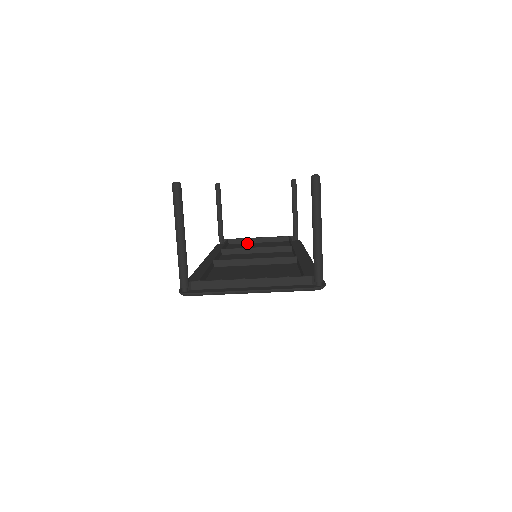
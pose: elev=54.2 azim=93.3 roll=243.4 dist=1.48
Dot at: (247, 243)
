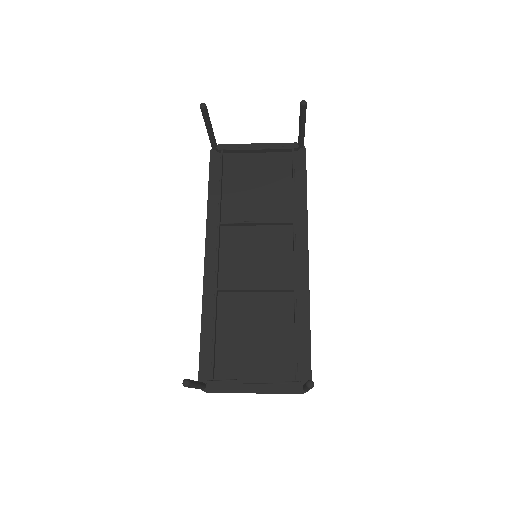
Dot at: (244, 155)
